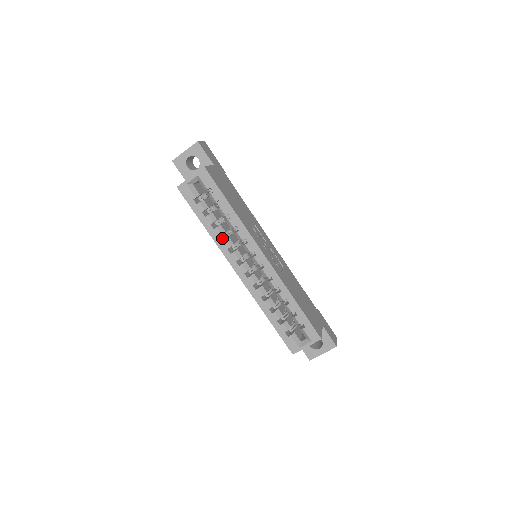
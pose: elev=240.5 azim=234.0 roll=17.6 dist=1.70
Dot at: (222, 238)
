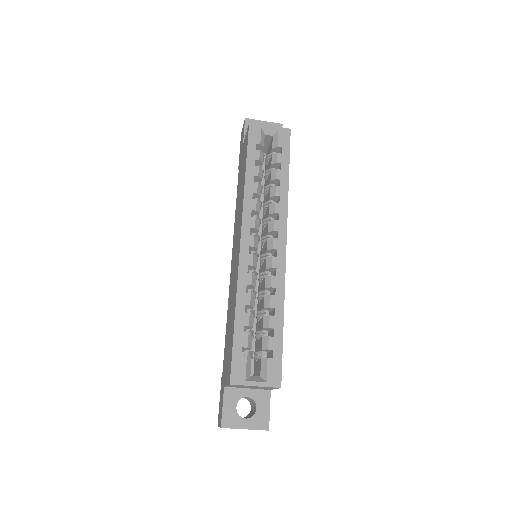
Dot at: occluded
